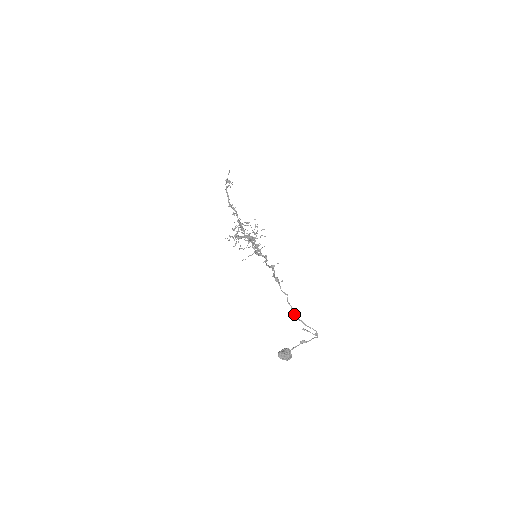
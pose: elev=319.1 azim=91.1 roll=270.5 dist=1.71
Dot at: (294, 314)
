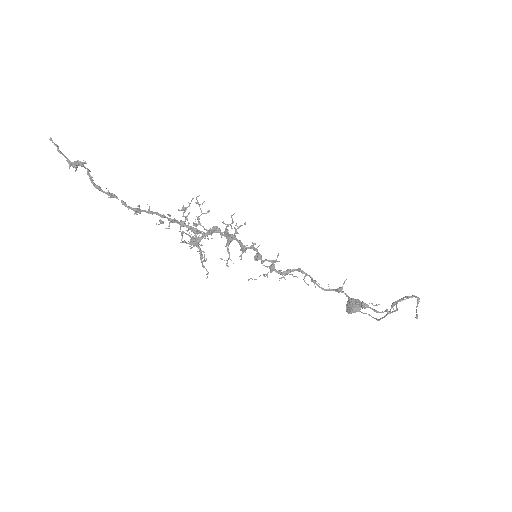
Dot at: occluded
